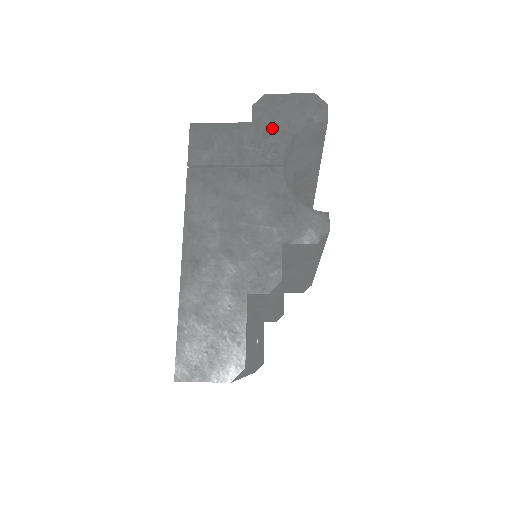
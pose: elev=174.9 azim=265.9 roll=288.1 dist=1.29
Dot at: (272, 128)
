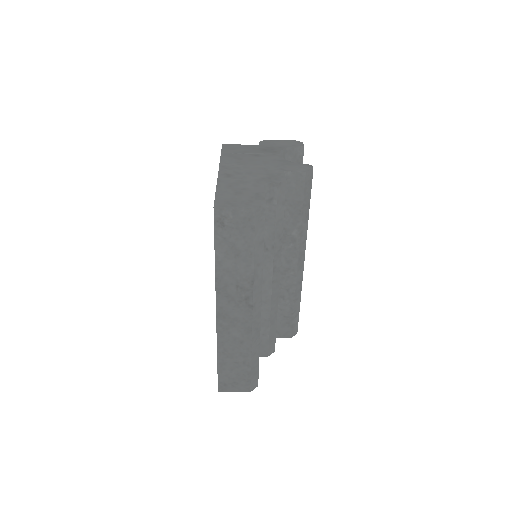
Dot at: (272, 146)
